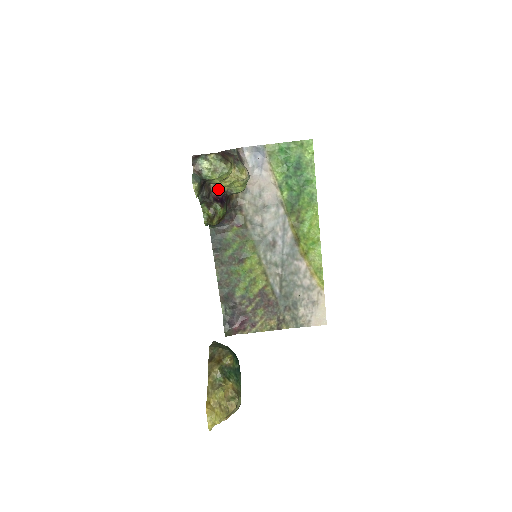
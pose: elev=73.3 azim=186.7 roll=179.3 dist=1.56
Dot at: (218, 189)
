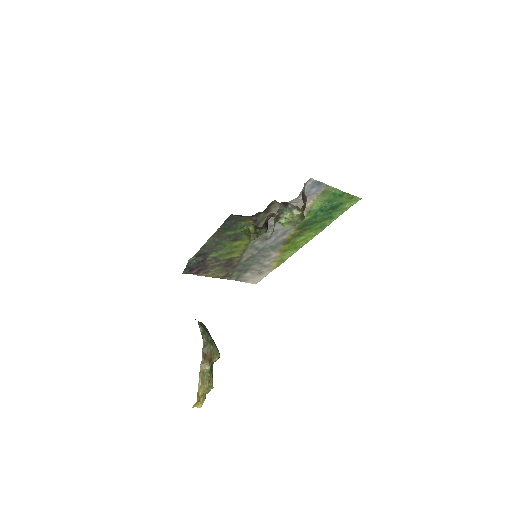
Dot at: (273, 216)
